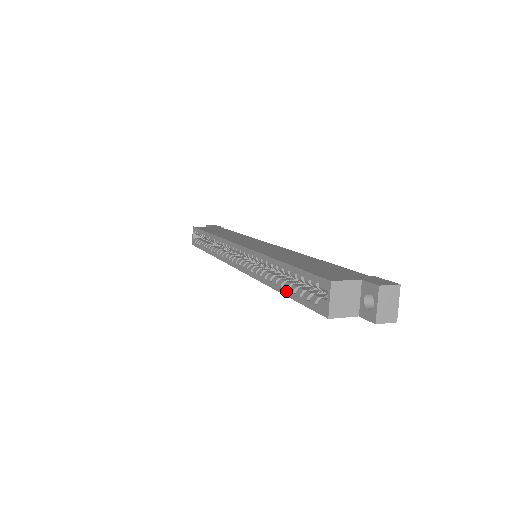
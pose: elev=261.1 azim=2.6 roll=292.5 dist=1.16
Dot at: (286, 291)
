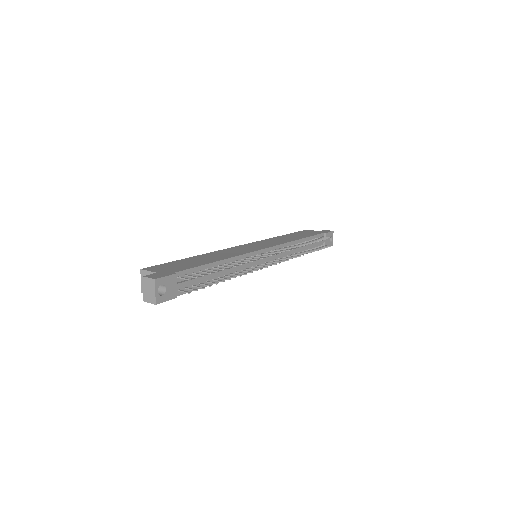
Dot at: occluded
